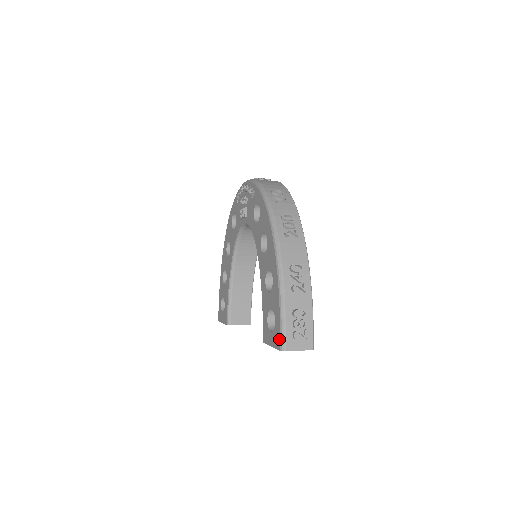
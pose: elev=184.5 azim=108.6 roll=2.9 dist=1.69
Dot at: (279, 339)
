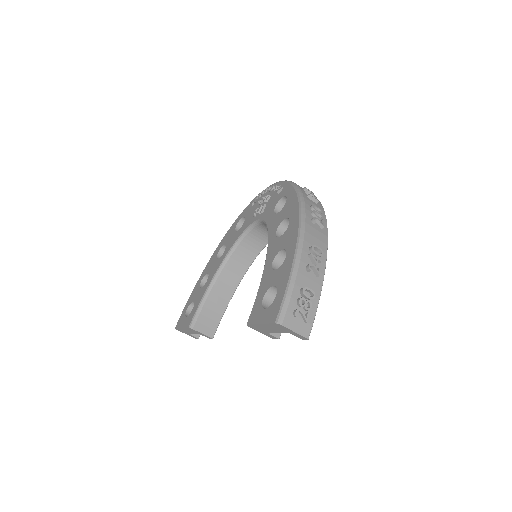
Dot at: (277, 311)
